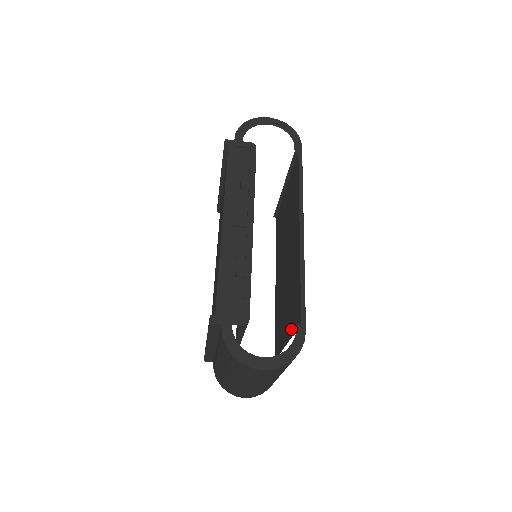
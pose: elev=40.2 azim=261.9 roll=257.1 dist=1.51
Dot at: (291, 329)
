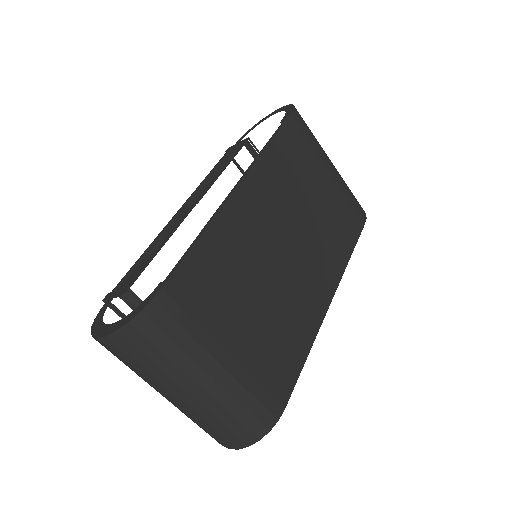
Dot at: (210, 313)
